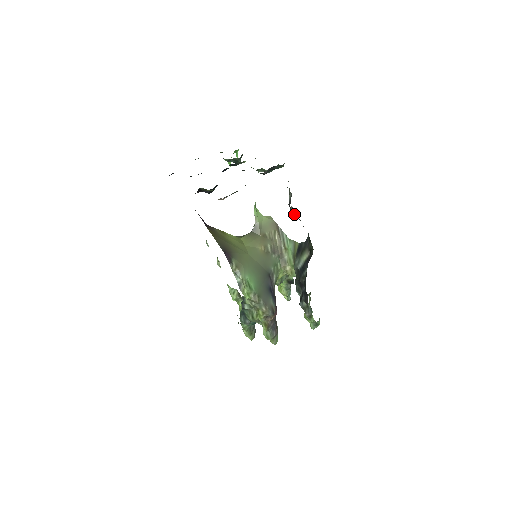
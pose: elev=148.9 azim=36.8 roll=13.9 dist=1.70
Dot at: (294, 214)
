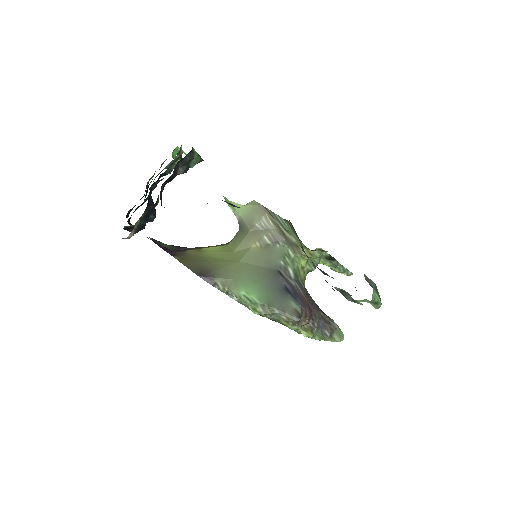
Dot at: (232, 205)
